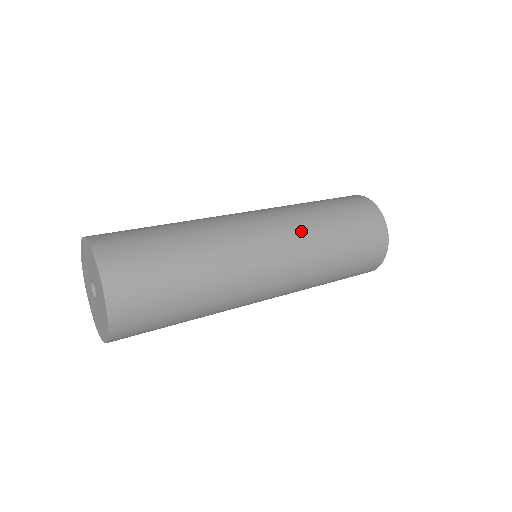
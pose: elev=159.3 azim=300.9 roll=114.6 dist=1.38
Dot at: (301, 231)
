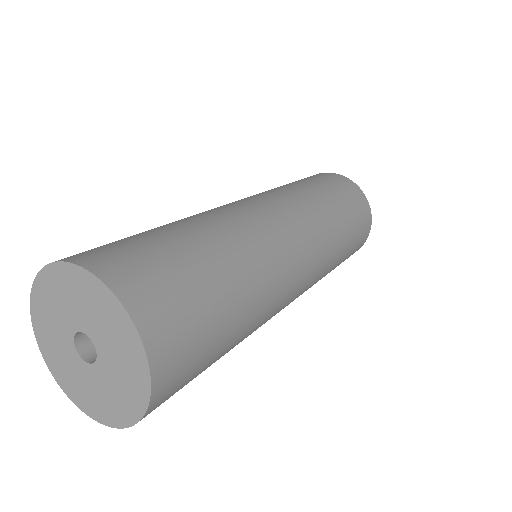
Dot at: (325, 260)
